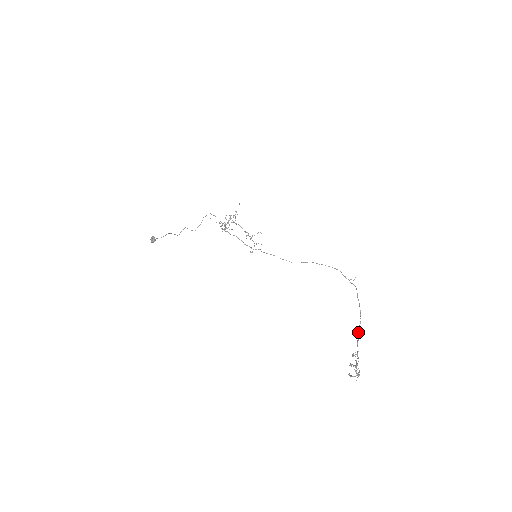
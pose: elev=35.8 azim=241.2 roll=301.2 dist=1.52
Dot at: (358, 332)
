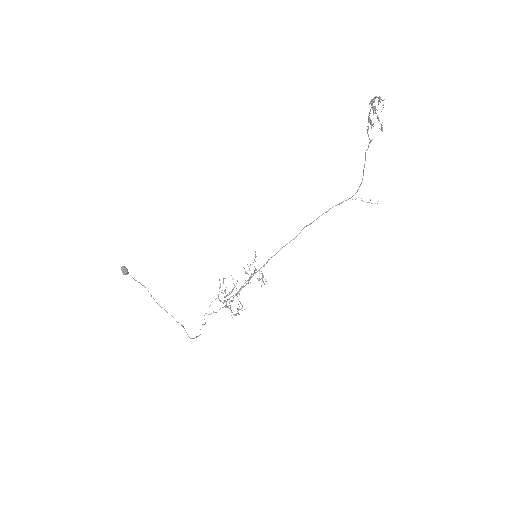
Dot at: occluded
